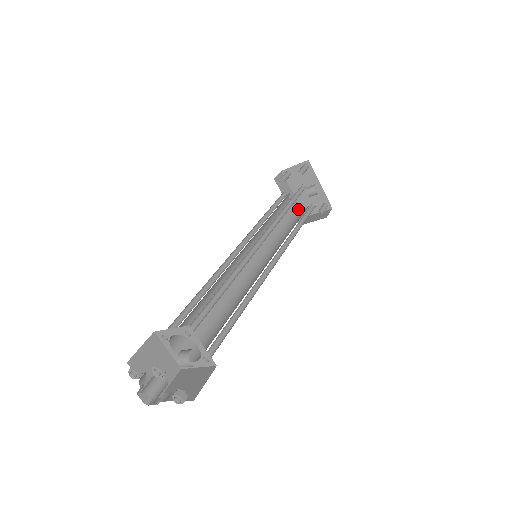
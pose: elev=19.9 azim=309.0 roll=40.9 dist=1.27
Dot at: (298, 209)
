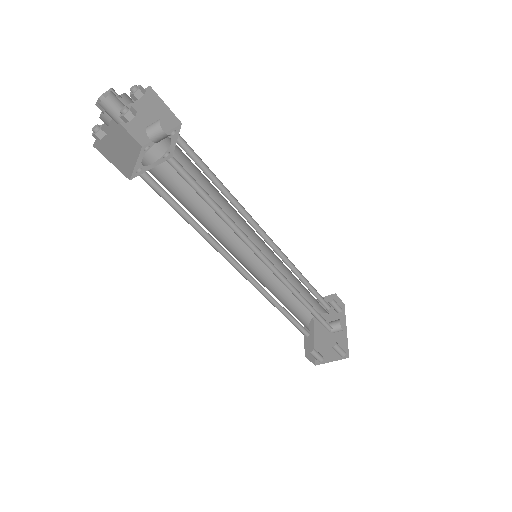
Dot at: occluded
